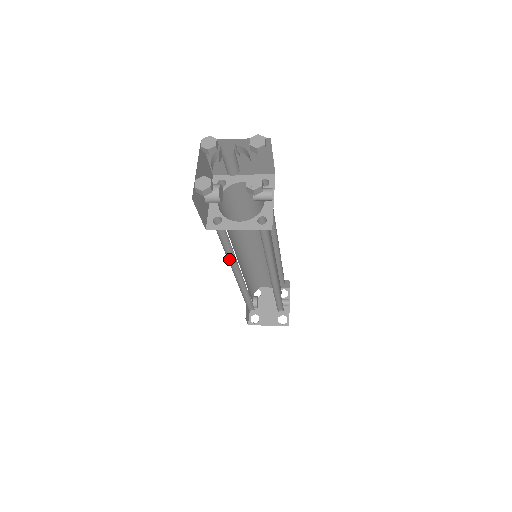
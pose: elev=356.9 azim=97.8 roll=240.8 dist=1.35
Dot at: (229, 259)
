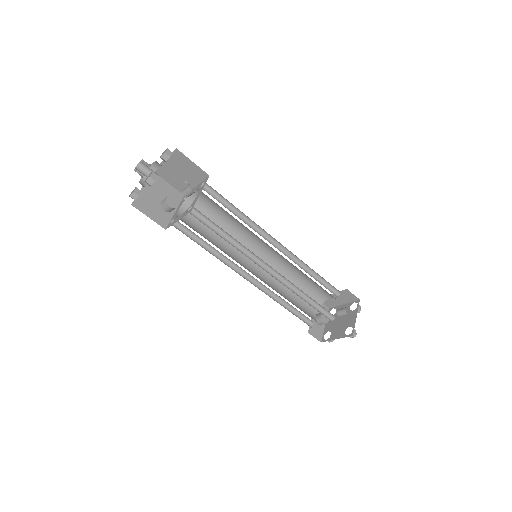
Dot at: (224, 260)
